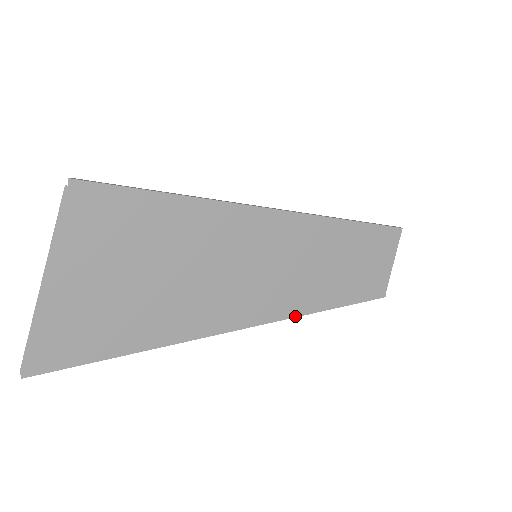
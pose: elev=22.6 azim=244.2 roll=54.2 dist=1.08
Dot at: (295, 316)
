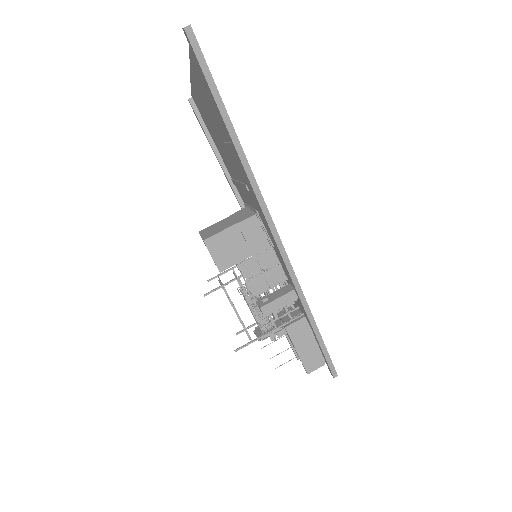
Dot at: (305, 298)
